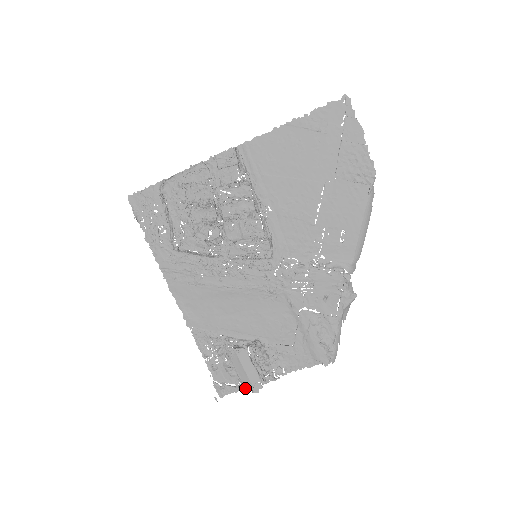
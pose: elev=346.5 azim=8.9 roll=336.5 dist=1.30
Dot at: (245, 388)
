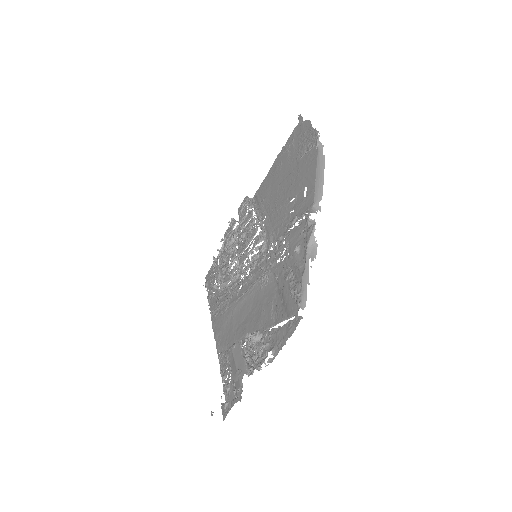
Dot at: (236, 390)
